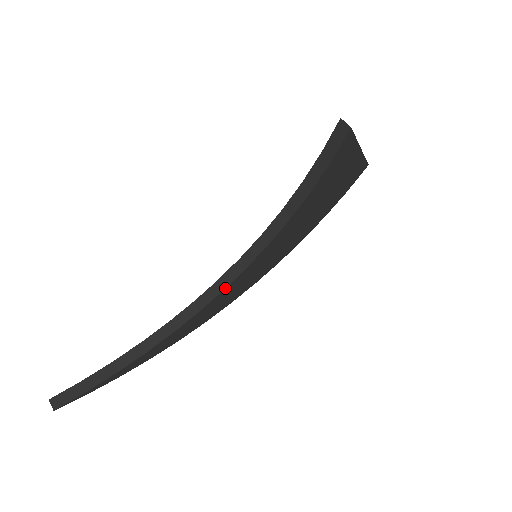
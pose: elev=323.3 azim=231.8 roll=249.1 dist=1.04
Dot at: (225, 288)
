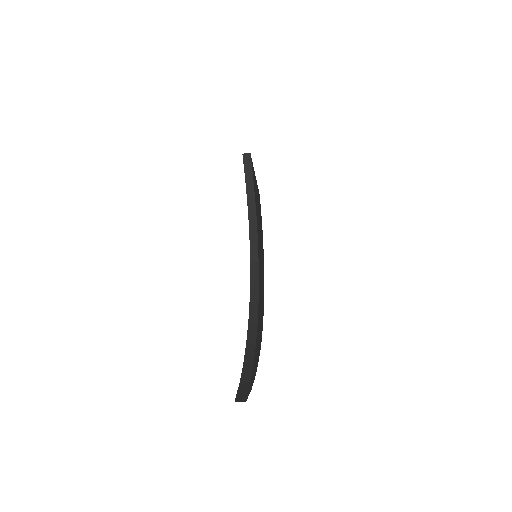
Dot at: (258, 280)
